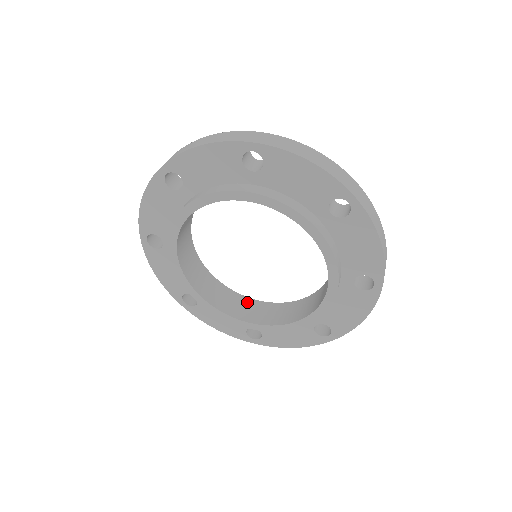
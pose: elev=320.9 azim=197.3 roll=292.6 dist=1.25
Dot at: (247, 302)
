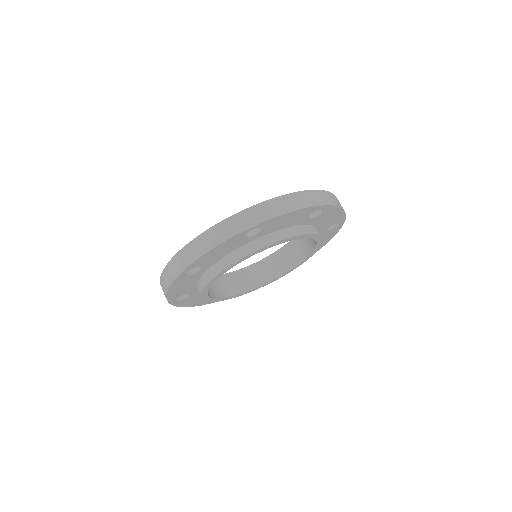
Dot at: (249, 271)
